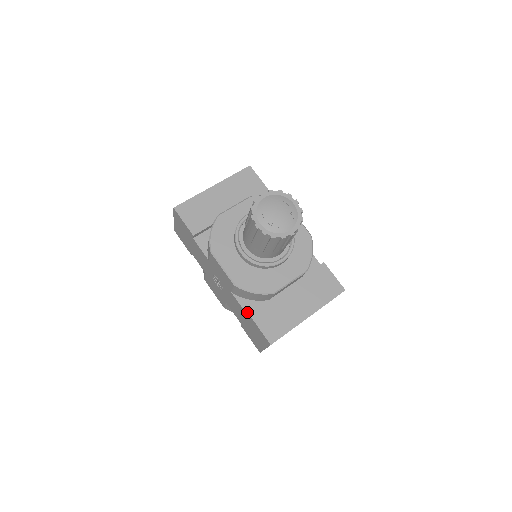
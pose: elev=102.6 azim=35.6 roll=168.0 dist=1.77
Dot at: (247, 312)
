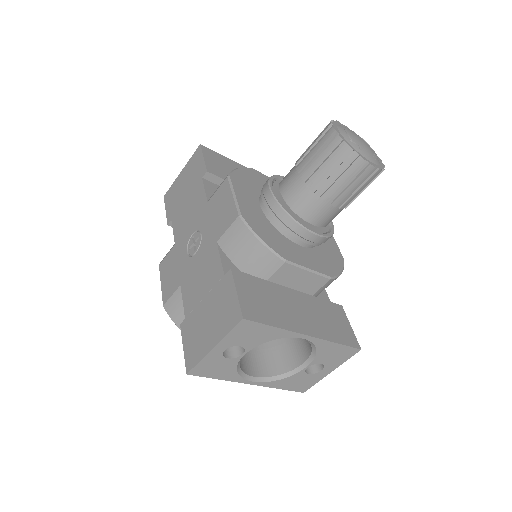
Dot at: (226, 272)
